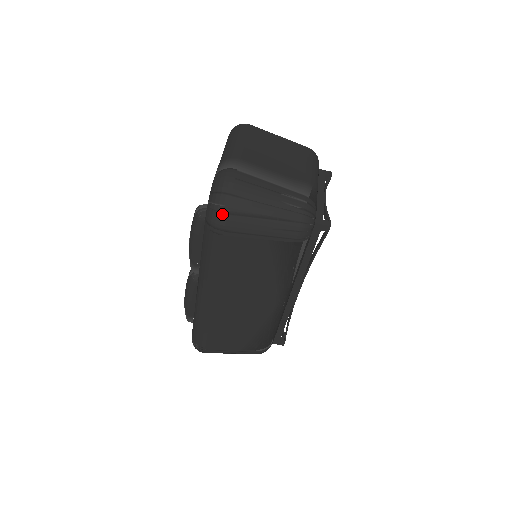
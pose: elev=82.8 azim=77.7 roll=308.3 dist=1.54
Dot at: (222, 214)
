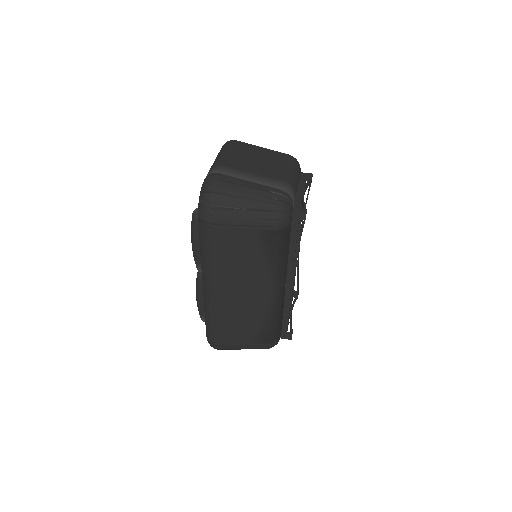
Dot at: (209, 209)
